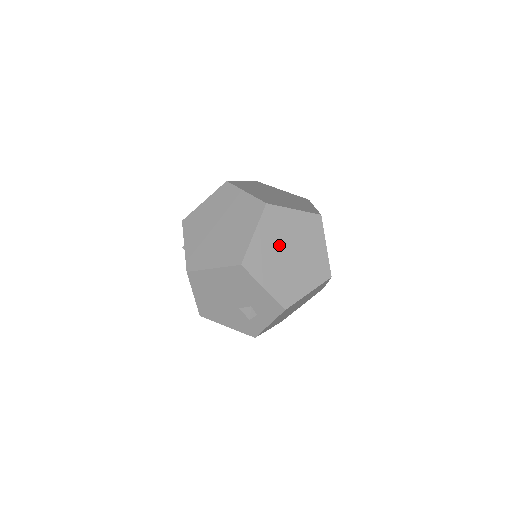
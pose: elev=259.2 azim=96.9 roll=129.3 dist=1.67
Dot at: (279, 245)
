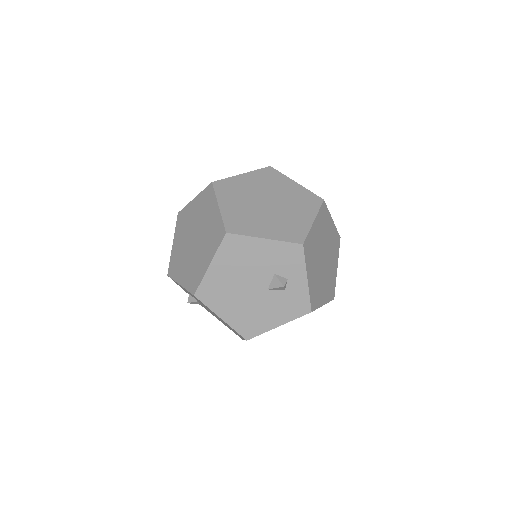
Dot at: (250, 203)
